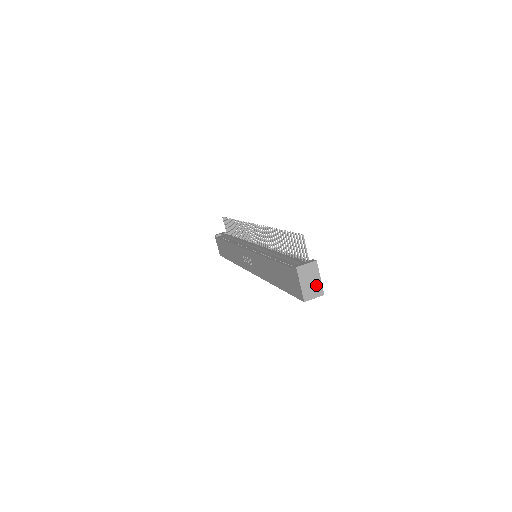
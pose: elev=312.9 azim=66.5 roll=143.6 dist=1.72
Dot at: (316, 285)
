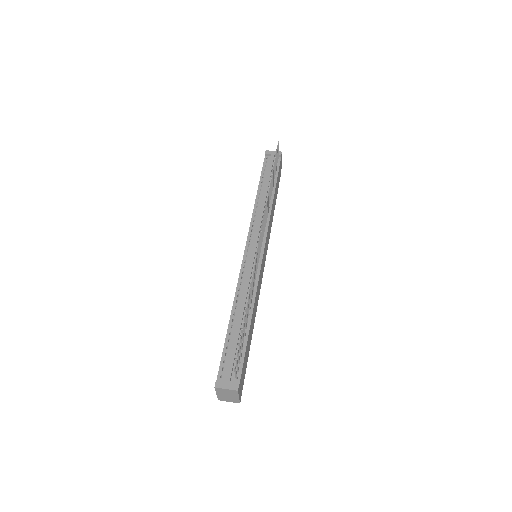
Dot at: (233, 398)
